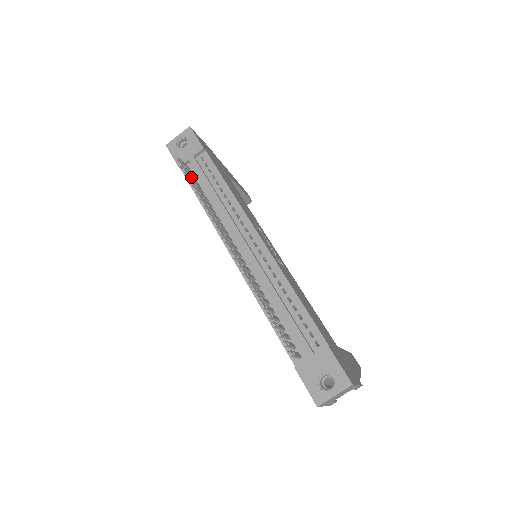
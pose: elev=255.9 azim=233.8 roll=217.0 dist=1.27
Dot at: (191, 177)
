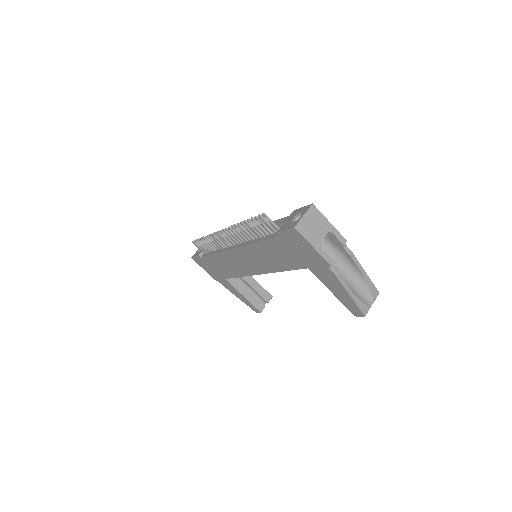
Dot at: (204, 246)
